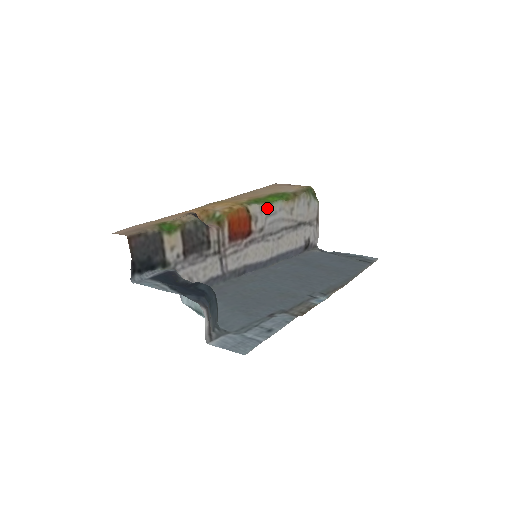
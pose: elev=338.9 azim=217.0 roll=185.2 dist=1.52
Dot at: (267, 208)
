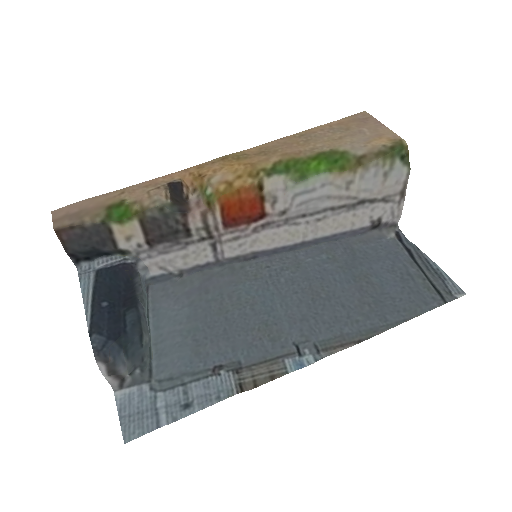
Dot at: (296, 184)
